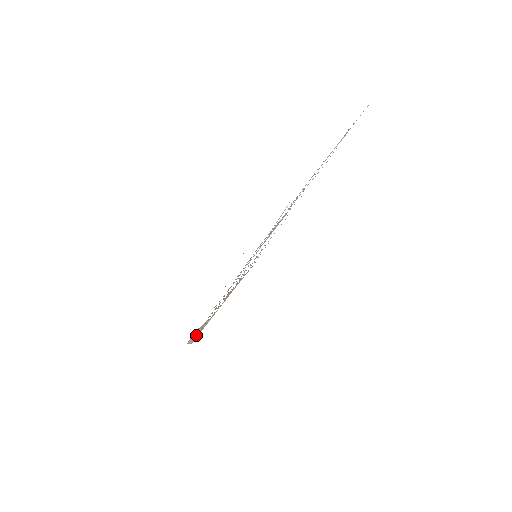
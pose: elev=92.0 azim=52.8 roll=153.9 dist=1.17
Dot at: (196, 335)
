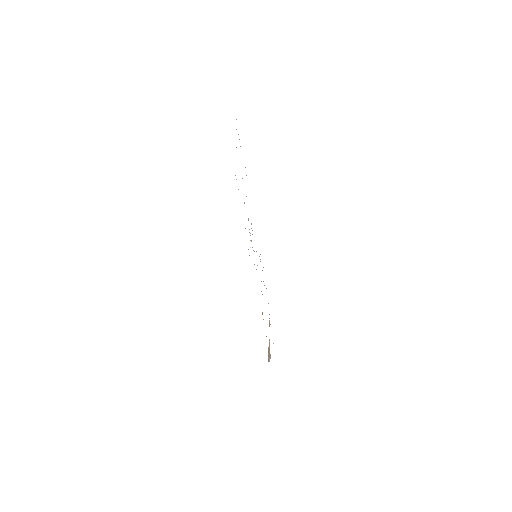
Dot at: (269, 353)
